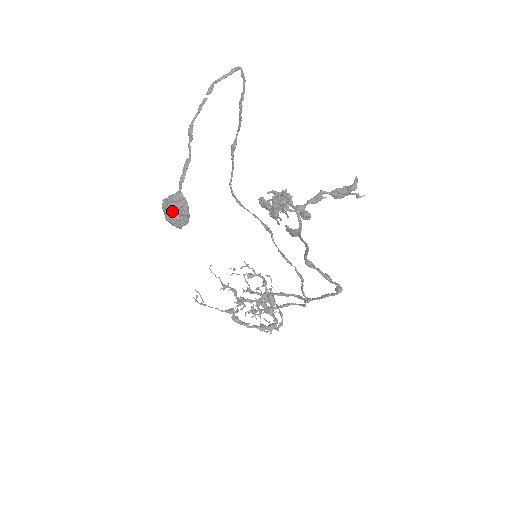
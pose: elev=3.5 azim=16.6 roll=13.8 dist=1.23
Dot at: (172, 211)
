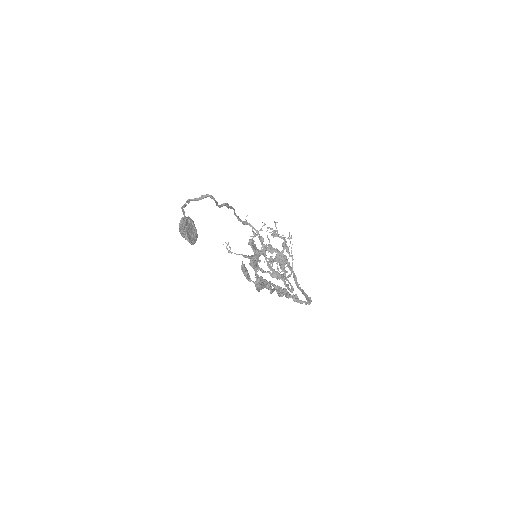
Dot at: occluded
